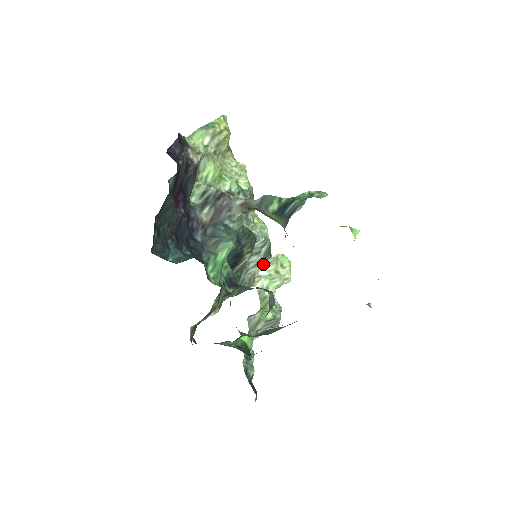
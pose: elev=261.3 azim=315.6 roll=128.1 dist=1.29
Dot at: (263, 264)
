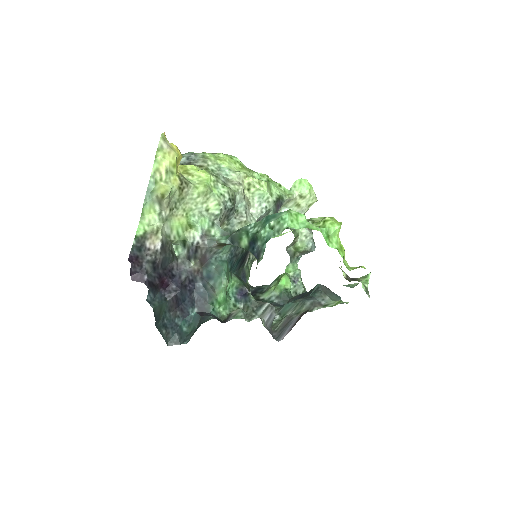
Dot at: occluded
